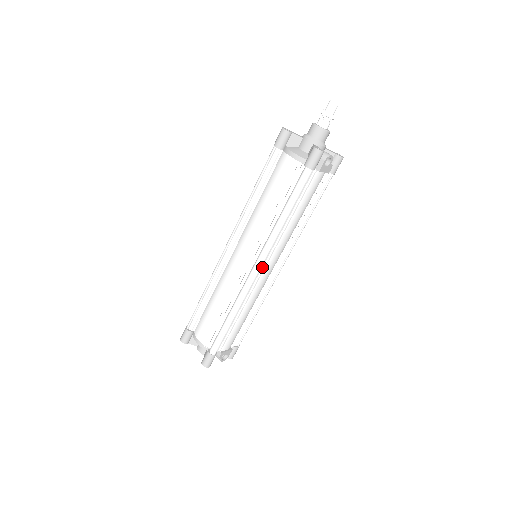
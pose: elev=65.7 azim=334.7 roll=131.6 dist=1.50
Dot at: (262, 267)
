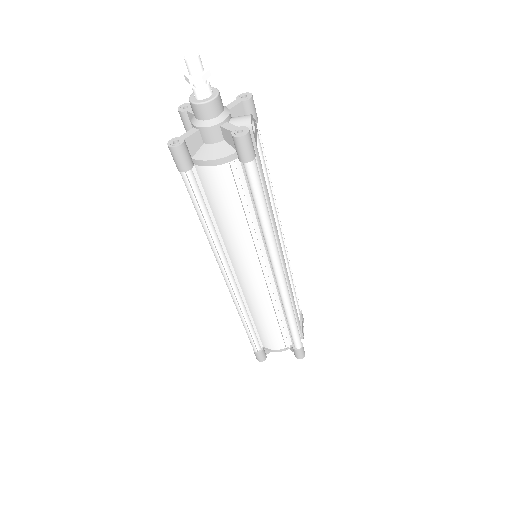
Dot at: occluded
